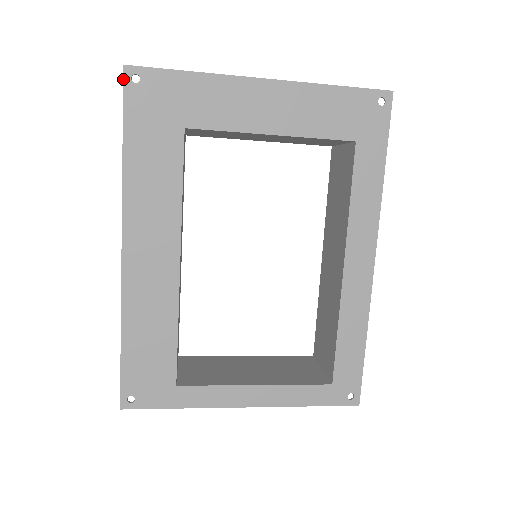
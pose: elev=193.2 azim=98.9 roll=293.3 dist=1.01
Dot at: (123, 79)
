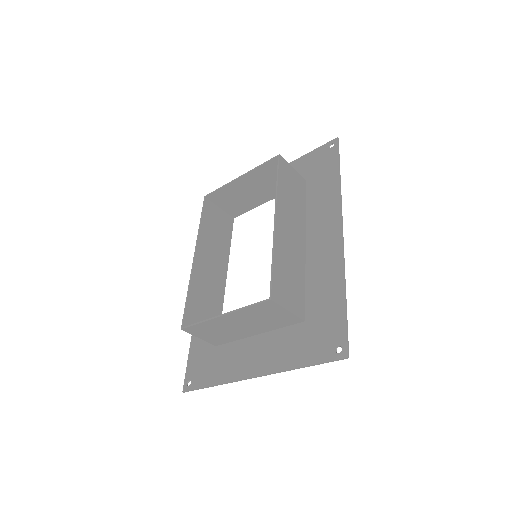
Dot at: occluded
